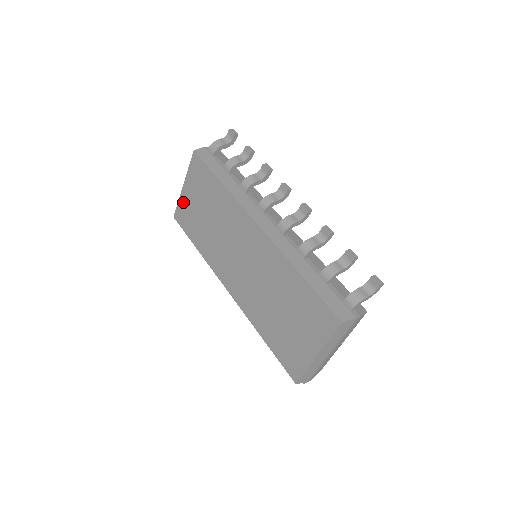
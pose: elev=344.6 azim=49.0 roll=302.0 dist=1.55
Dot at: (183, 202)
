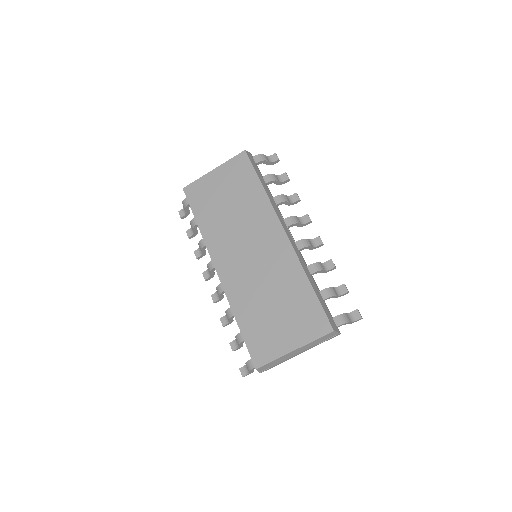
Dot at: (205, 182)
